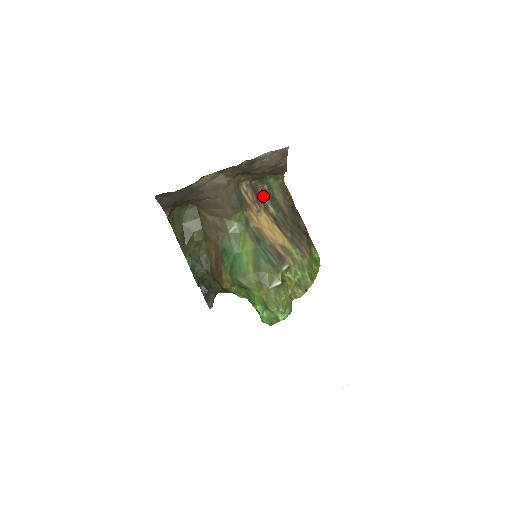
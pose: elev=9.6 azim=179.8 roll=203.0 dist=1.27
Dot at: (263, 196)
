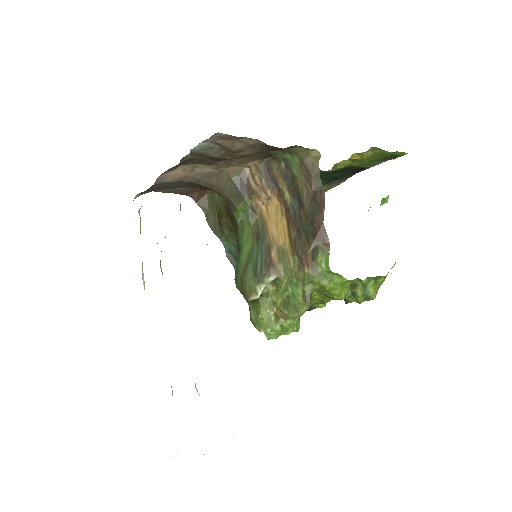
Dot at: (277, 178)
